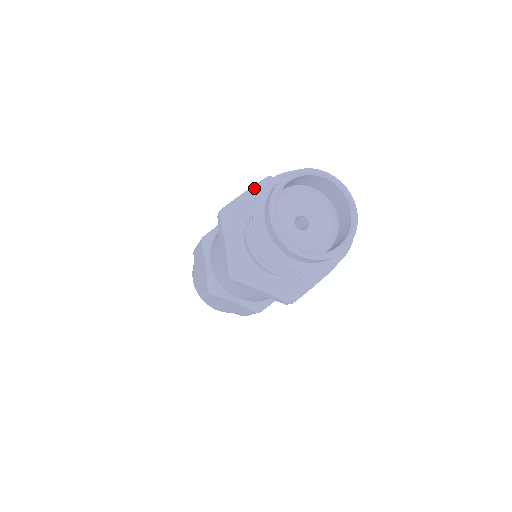
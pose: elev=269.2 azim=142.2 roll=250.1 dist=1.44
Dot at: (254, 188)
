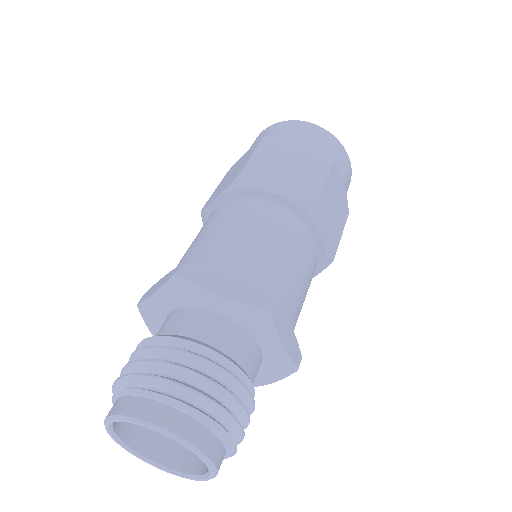
Dot at: (232, 303)
